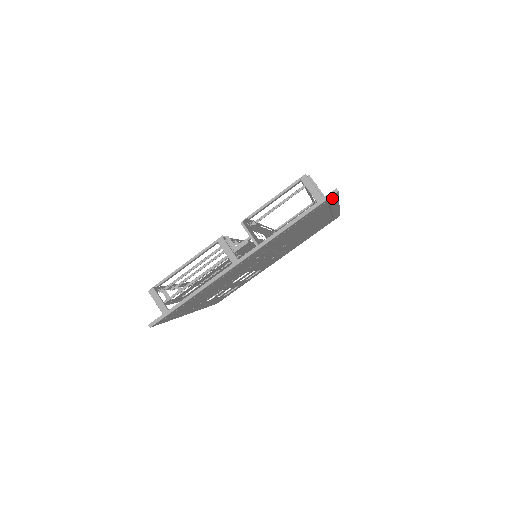
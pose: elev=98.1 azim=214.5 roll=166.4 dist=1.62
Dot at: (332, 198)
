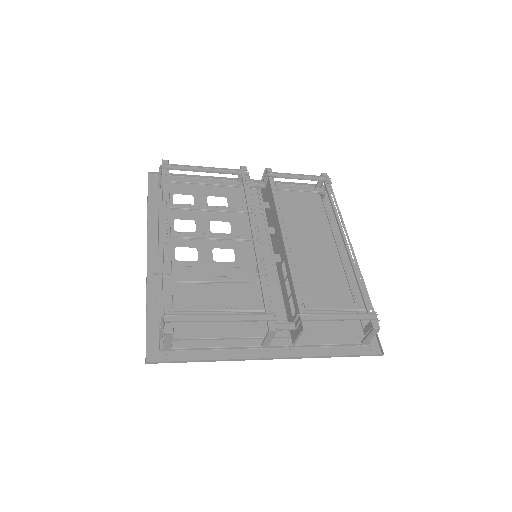
Dot at: (371, 340)
